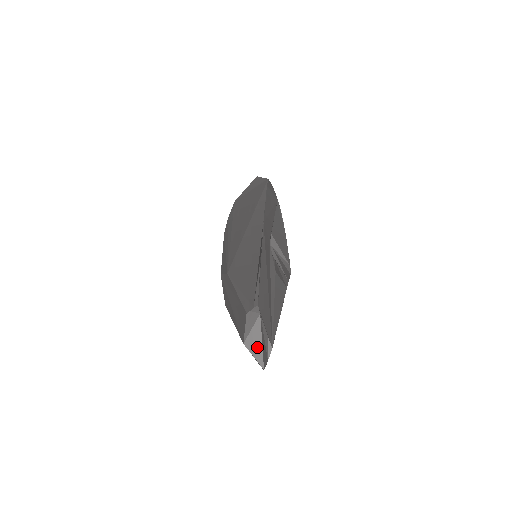
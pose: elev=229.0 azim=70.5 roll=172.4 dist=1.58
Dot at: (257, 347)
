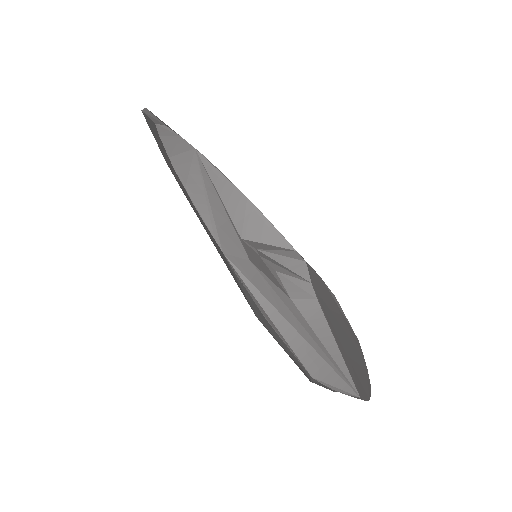
Dot at: occluded
